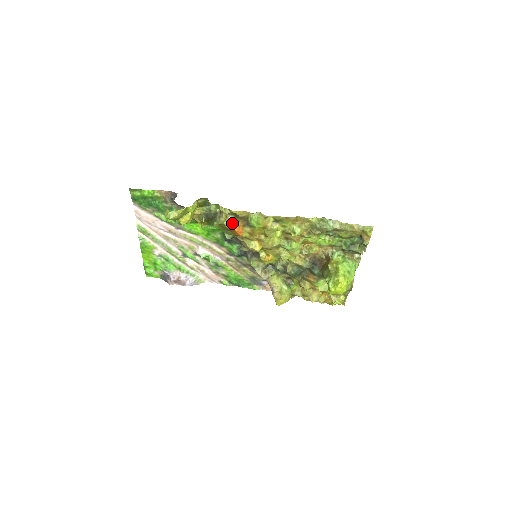
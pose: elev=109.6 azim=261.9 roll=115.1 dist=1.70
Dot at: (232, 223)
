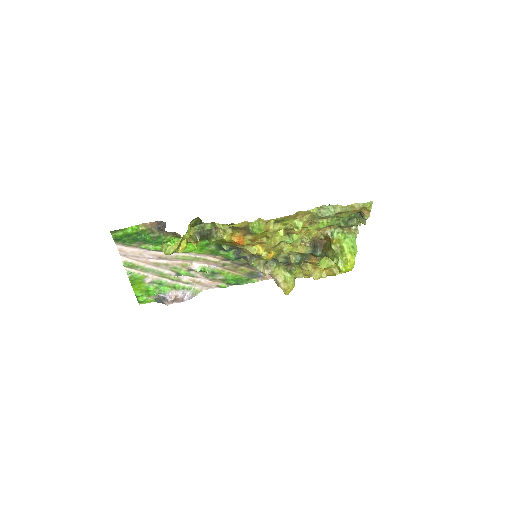
Dot at: (231, 235)
